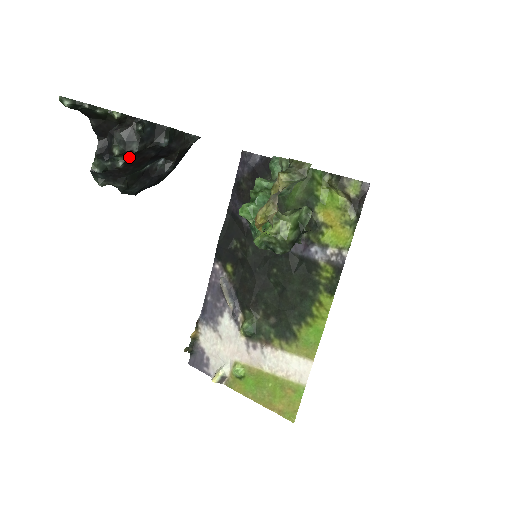
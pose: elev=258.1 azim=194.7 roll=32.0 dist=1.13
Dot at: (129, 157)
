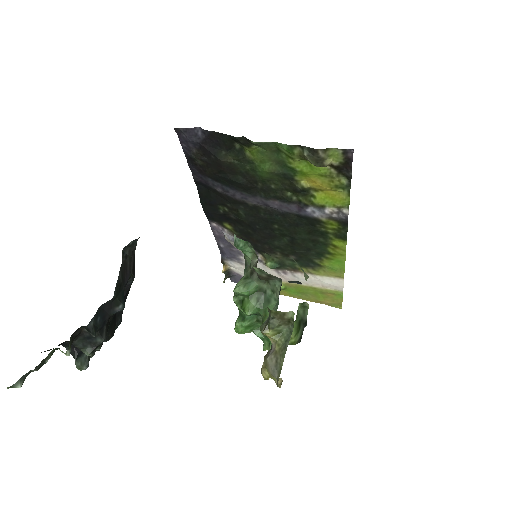
Dot at: (101, 344)
